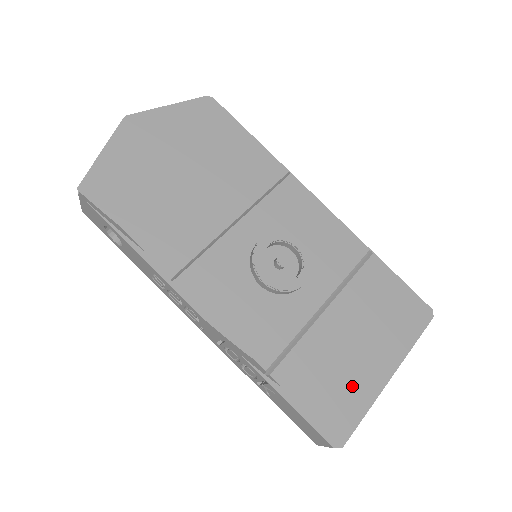
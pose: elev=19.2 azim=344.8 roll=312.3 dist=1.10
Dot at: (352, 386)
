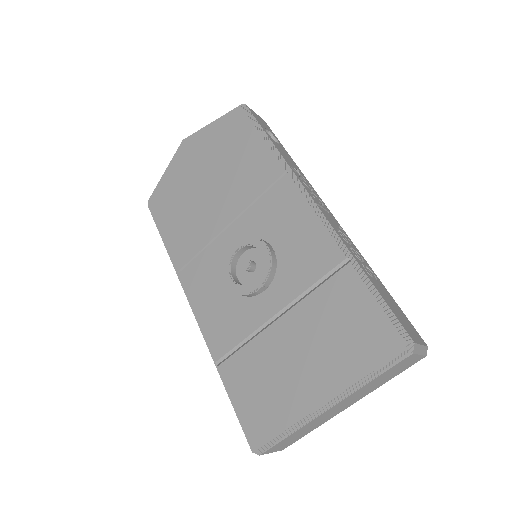
Dot at: (281, 401)
